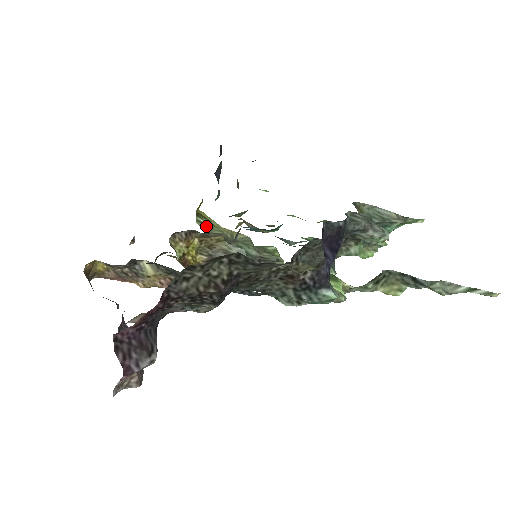
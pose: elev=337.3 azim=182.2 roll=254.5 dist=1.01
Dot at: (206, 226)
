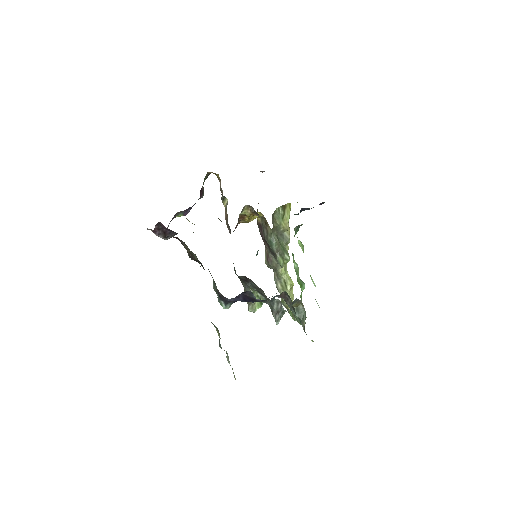
Dot at: (279, 214)
